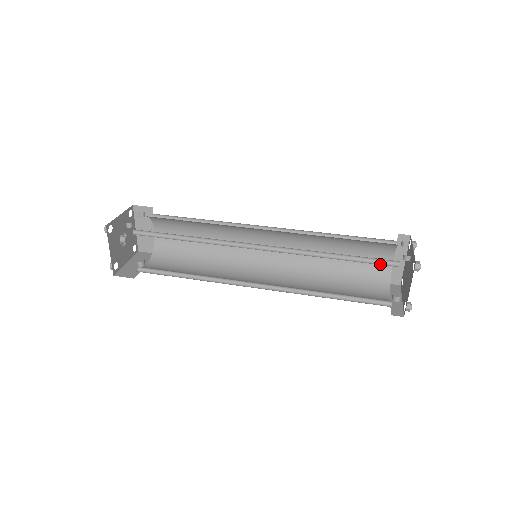
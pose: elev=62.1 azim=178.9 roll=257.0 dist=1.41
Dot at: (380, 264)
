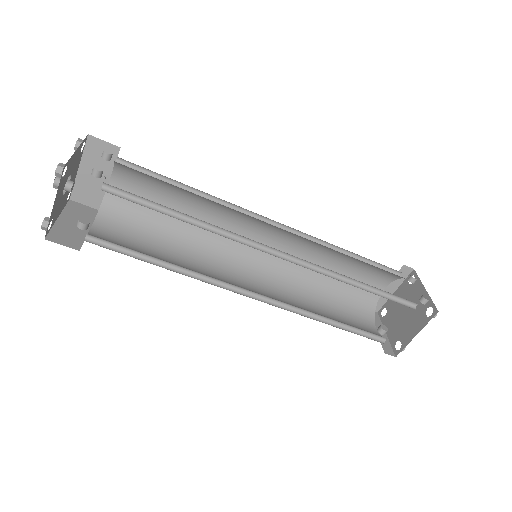
Dot at: (400, 303)
